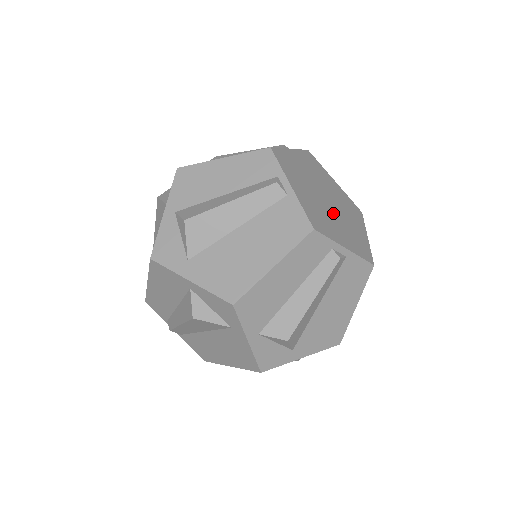
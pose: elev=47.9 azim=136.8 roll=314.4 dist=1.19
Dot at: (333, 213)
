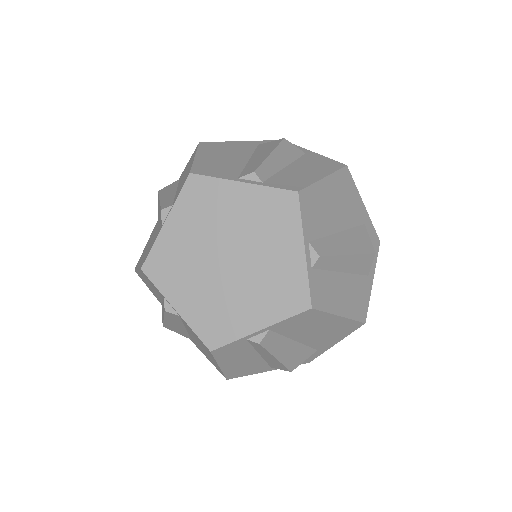
Dot at: (238, 279)
